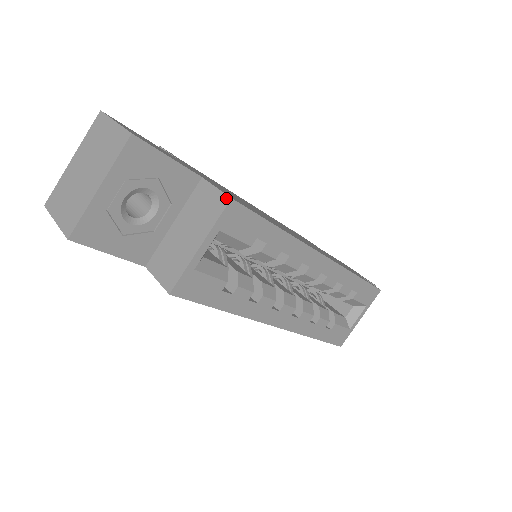
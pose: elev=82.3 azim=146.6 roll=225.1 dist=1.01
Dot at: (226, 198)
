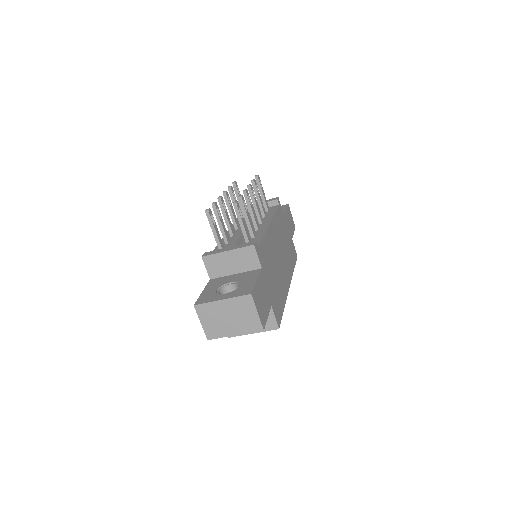
Dot at: (277, 327)
